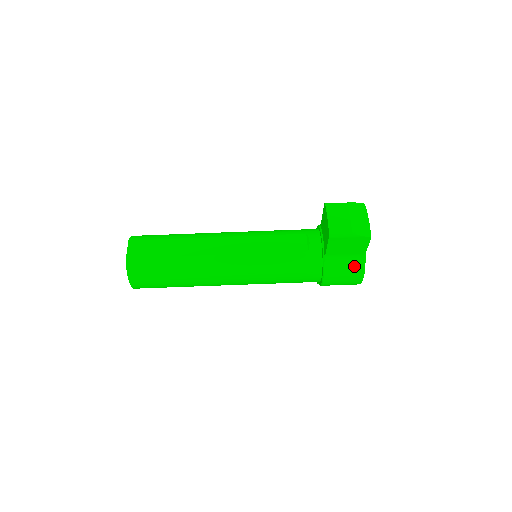
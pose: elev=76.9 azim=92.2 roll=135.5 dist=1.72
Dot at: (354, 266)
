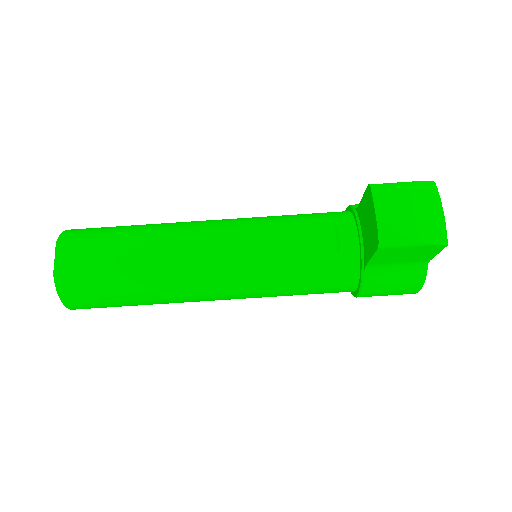
Dot at: (409, 276)
